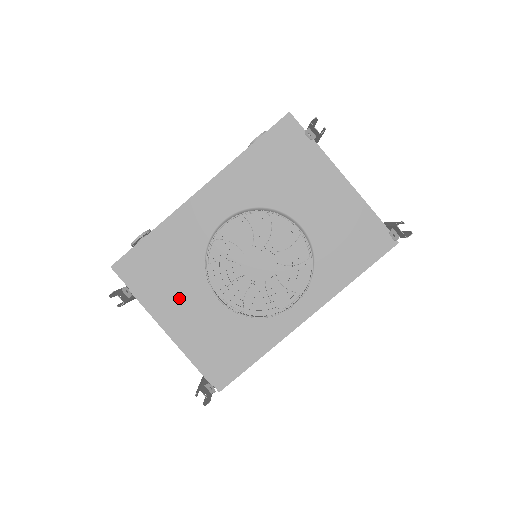
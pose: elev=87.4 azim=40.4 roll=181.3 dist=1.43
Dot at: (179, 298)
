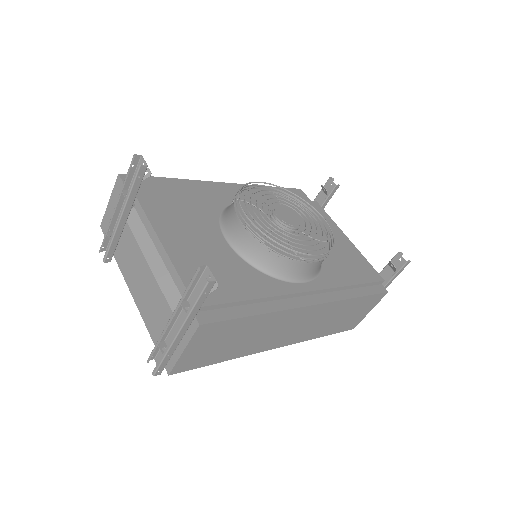
Dot at: (185, 222)
